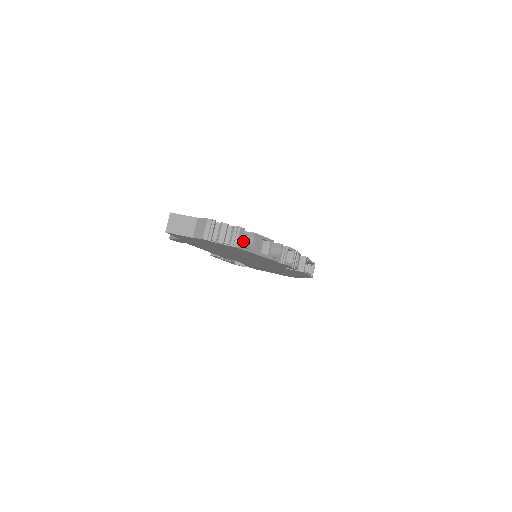
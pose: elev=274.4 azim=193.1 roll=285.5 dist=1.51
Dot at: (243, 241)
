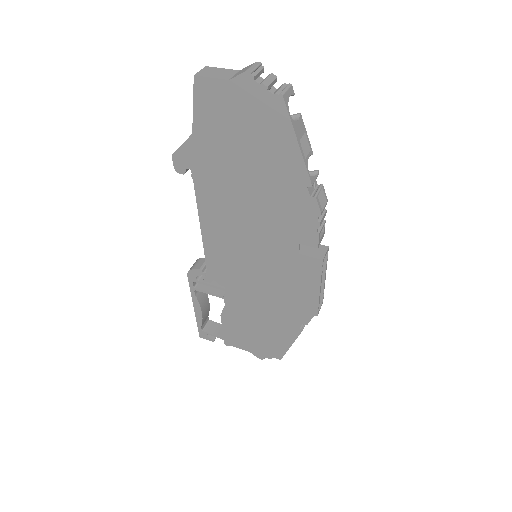
Dot at: occluded
